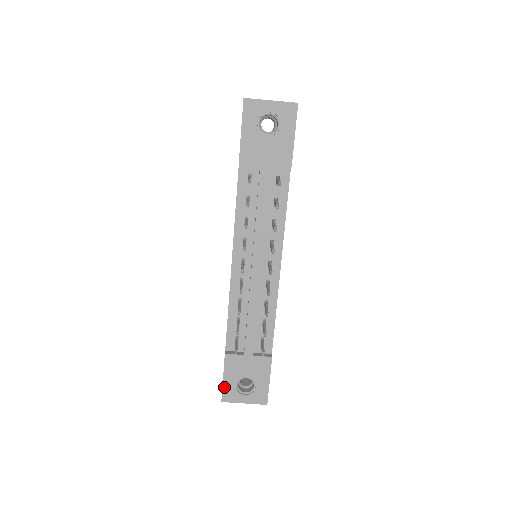
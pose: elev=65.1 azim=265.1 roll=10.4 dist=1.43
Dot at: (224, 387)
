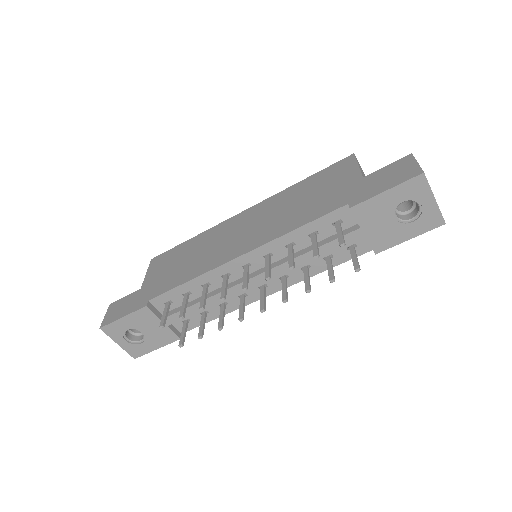
Dot at: (115, 323)
